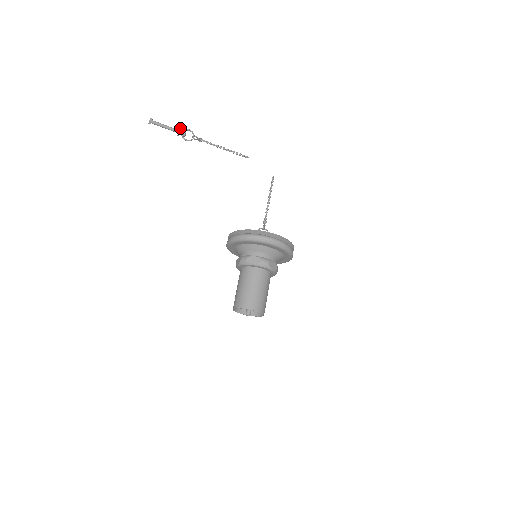
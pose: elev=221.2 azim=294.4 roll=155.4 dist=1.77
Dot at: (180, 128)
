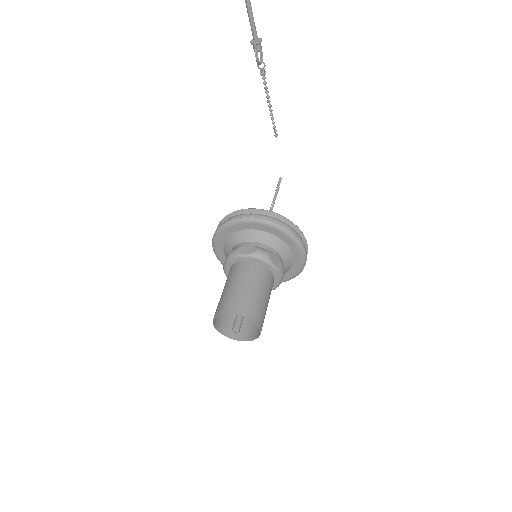
Dot at: (261, 38)
